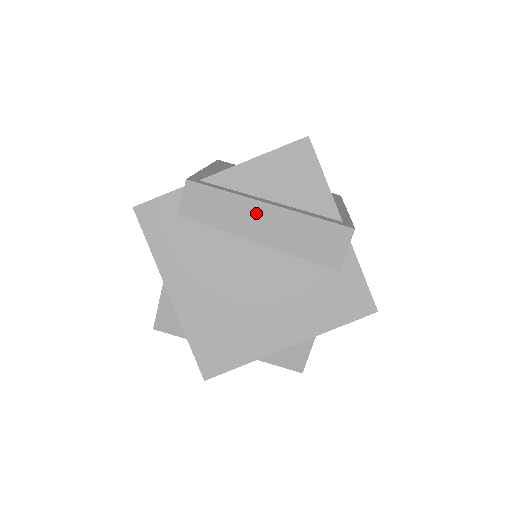
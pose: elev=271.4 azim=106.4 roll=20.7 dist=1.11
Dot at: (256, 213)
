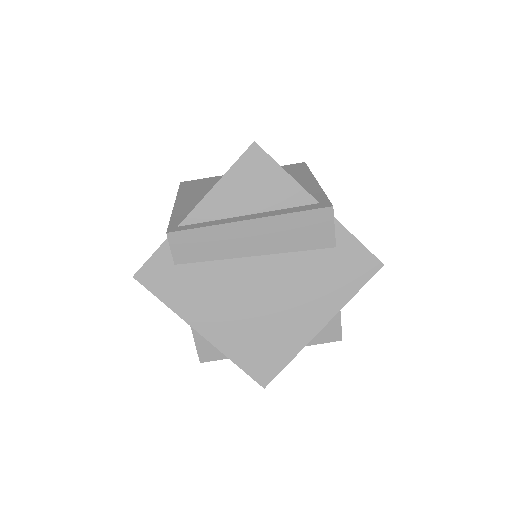
Dot at: (241, 233)
